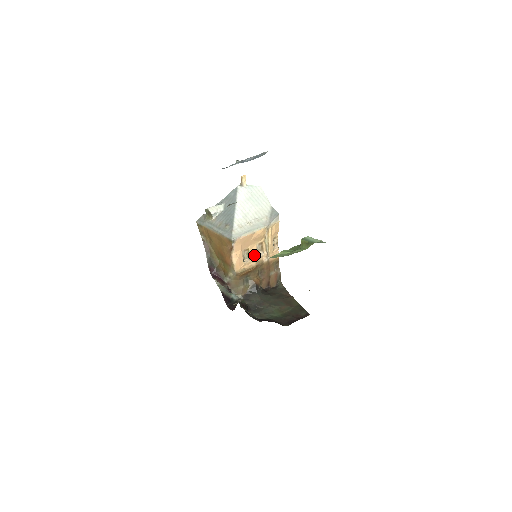
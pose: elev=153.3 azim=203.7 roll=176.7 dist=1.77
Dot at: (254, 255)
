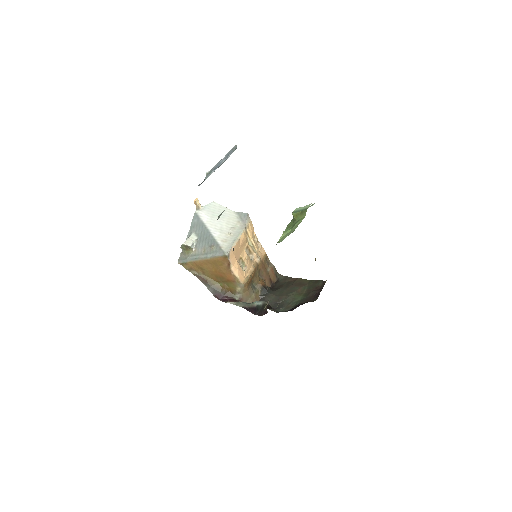
Dot at: (248, 261)
